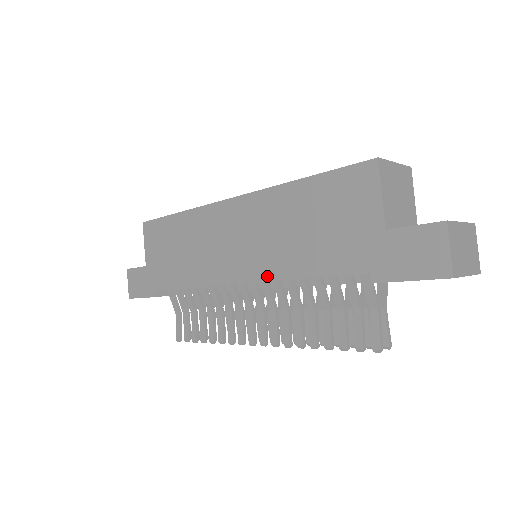
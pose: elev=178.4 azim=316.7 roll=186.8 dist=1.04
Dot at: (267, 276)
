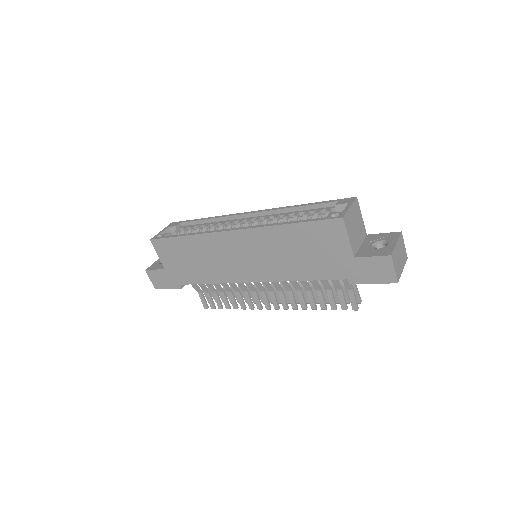
Dot at: (275, 279)
